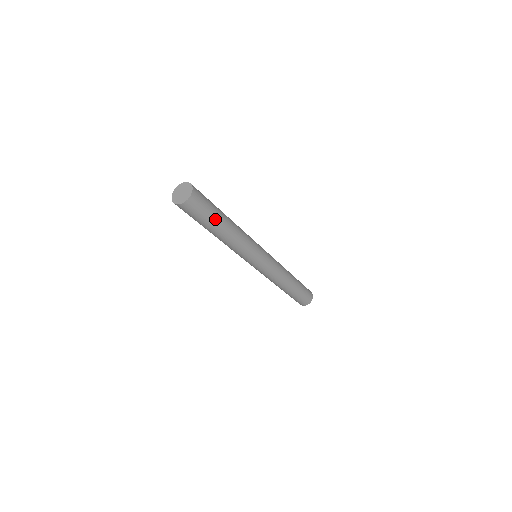
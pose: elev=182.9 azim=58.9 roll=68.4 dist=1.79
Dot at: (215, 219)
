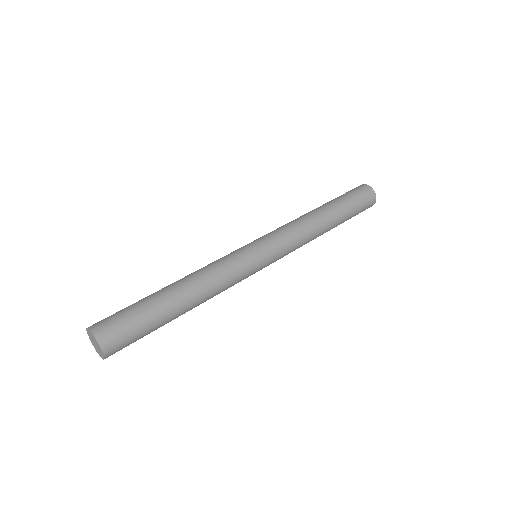
Dot at: (156, 314)
